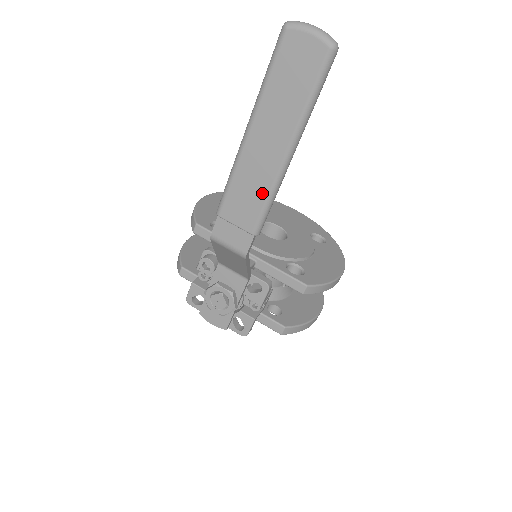
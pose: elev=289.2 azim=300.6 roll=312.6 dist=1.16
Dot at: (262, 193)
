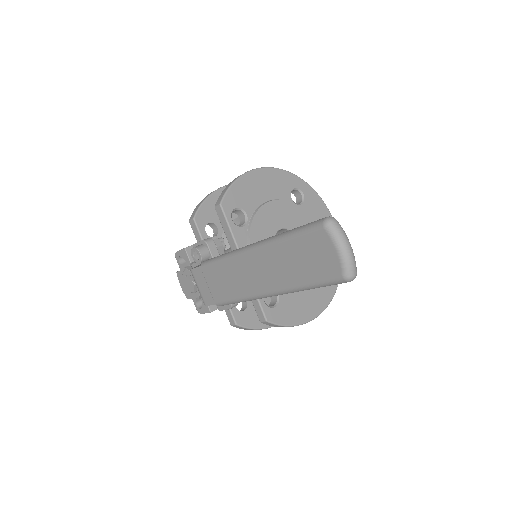
Dot at: (236, 292)
